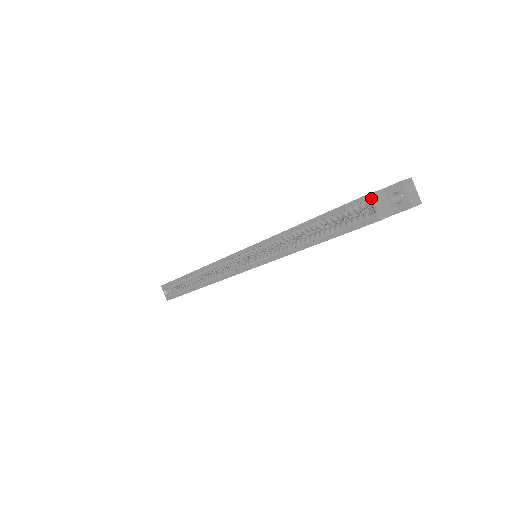
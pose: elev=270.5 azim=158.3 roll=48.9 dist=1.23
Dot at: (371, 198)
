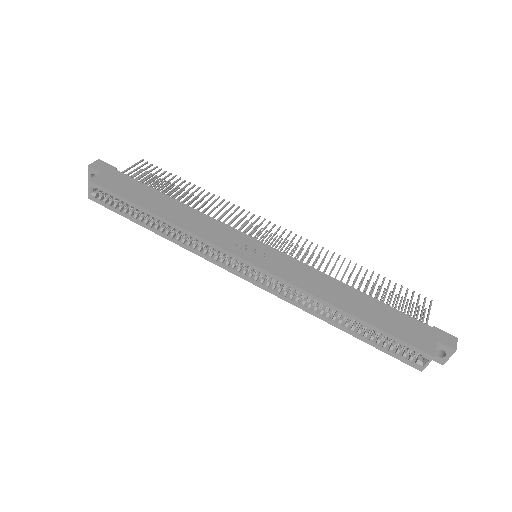
Dot at: (432, 359)
